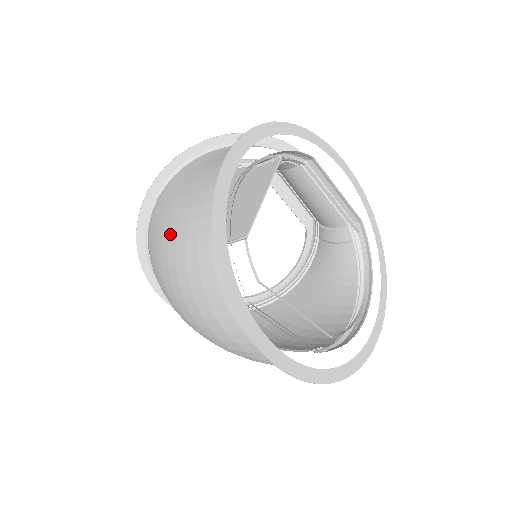
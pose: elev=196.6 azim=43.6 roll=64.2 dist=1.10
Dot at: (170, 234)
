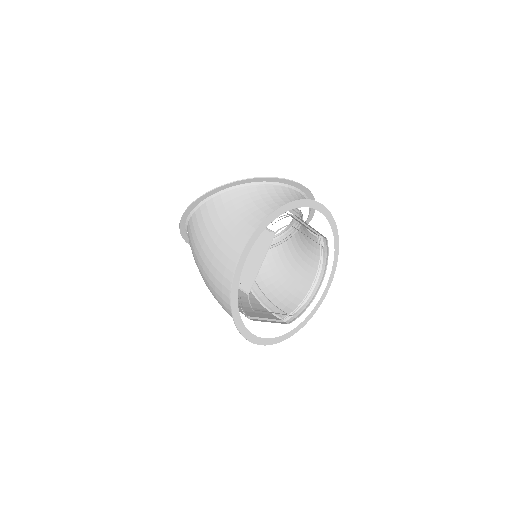
Dot at: (205, 262)
